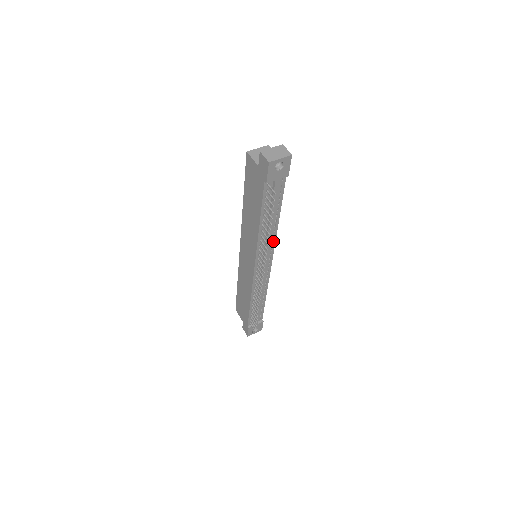
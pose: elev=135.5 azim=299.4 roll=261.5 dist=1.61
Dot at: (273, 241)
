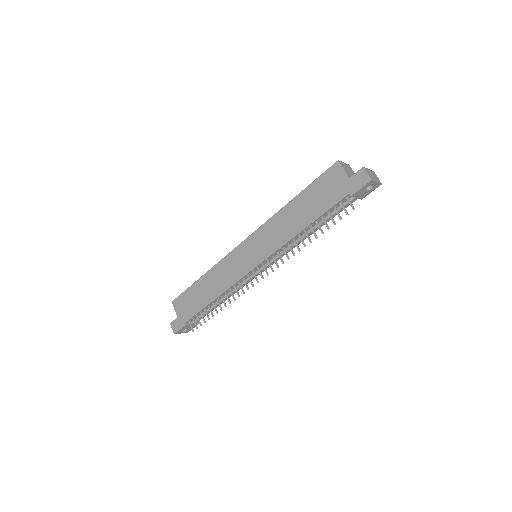
Dot at: occluded
